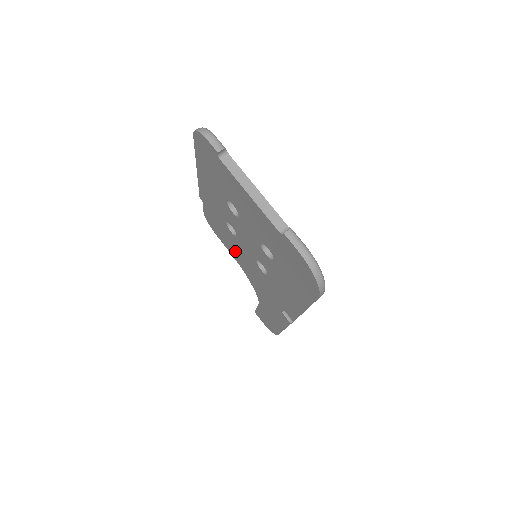
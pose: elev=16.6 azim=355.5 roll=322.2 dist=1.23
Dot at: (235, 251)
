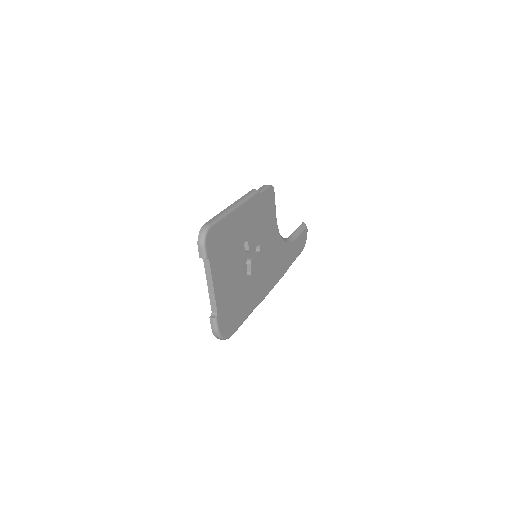
Dot at: occluded
